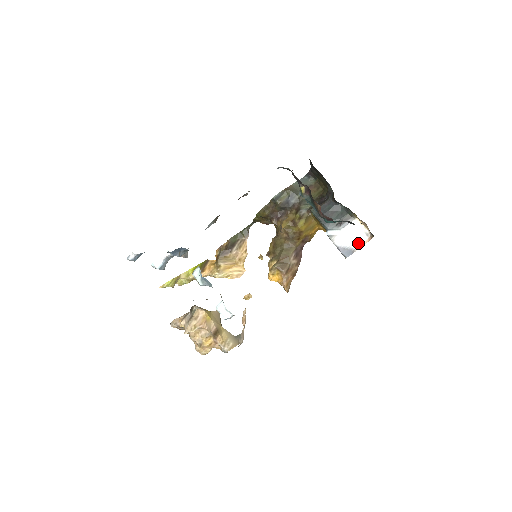
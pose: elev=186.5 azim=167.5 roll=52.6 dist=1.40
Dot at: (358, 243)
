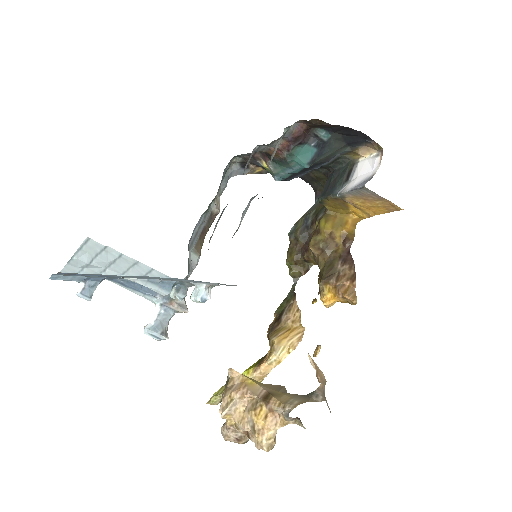
Dot at: (374, 169)
